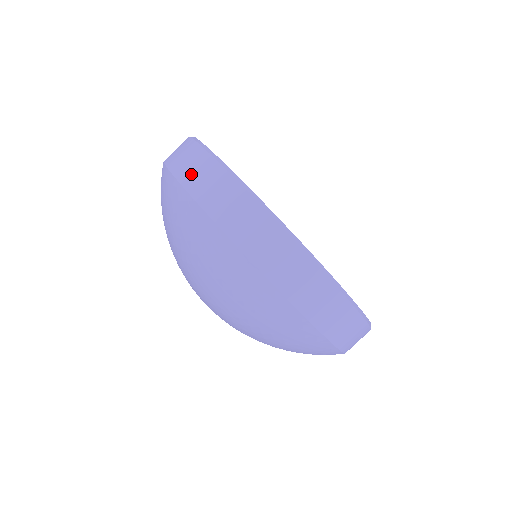
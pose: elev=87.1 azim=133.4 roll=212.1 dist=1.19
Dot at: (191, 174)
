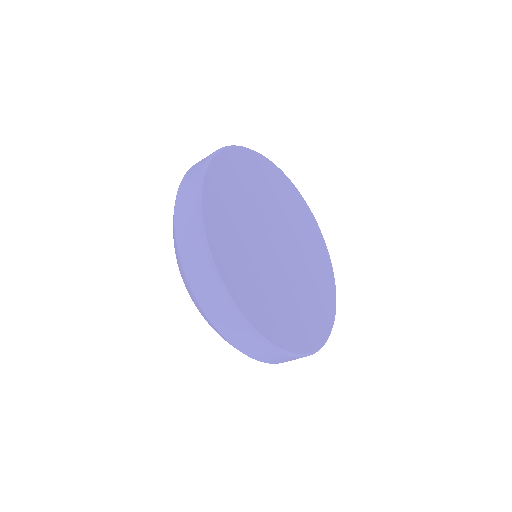
Dot at: (228, 330)
